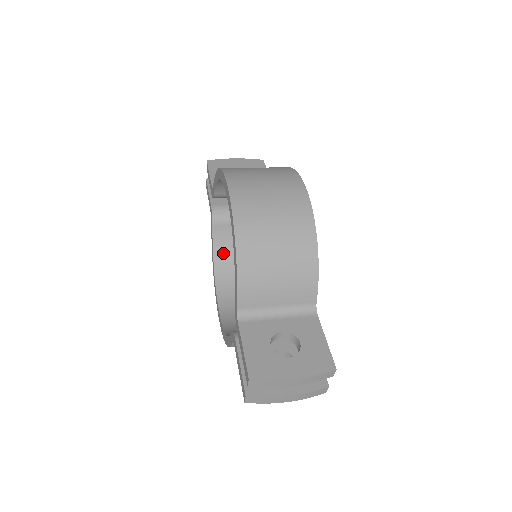
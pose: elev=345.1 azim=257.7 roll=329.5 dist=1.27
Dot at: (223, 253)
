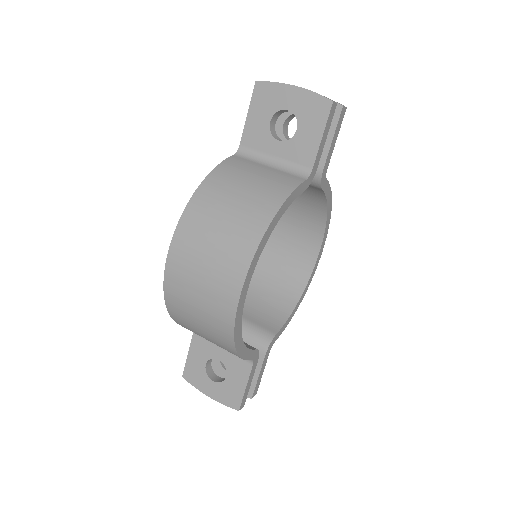
Dot at: occluded
